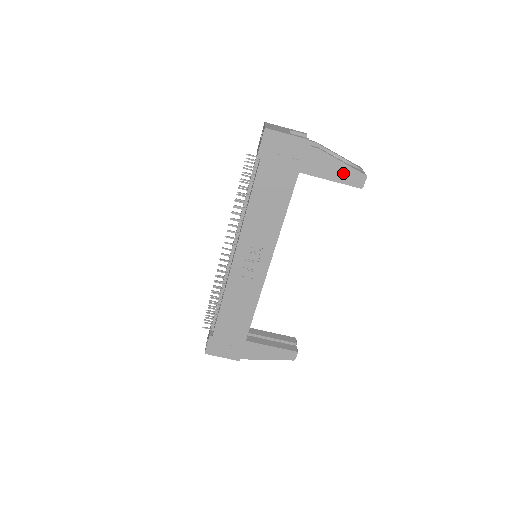
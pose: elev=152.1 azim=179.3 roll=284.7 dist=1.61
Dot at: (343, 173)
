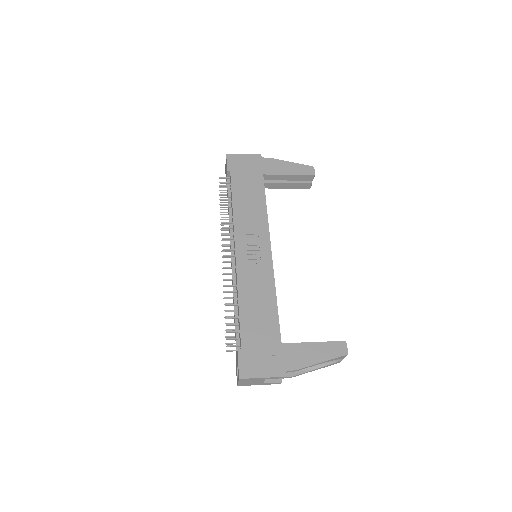
Dot at: (295, 168)
